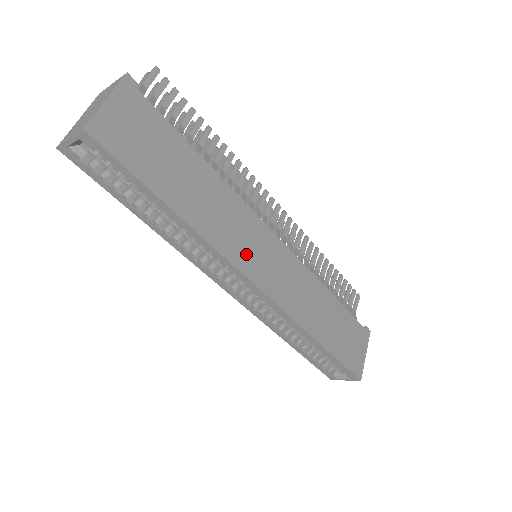
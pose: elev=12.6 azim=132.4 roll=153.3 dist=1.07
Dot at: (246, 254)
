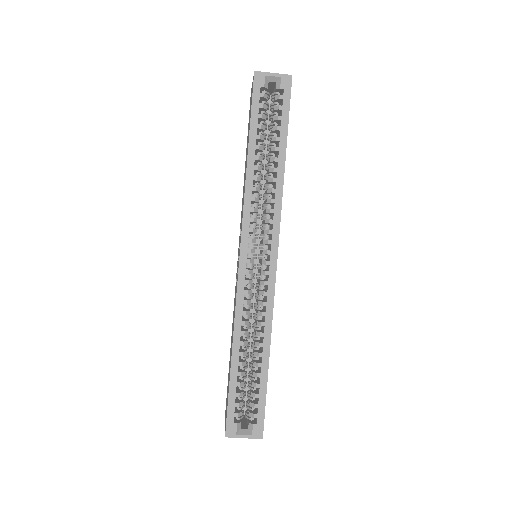
Dot at: occluded
